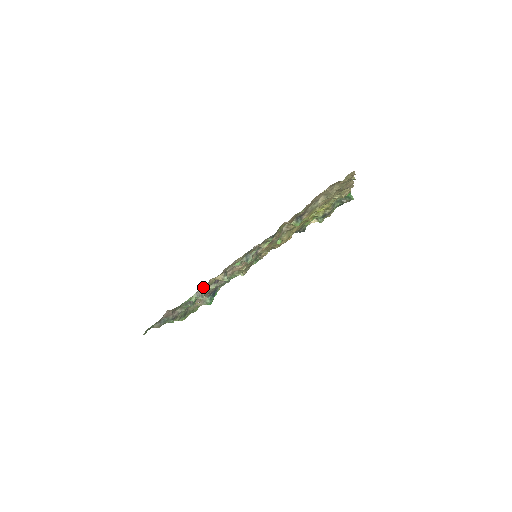
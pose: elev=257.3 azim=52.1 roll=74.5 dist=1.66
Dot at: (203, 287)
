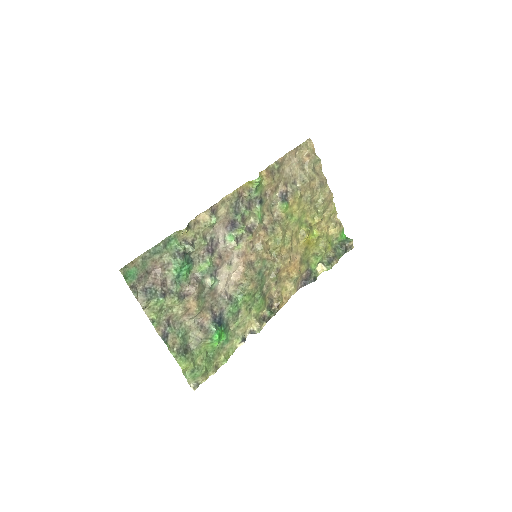
Dot at: (196, 257)
